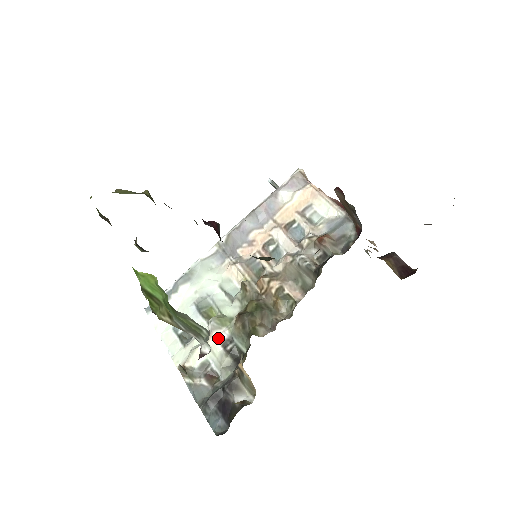
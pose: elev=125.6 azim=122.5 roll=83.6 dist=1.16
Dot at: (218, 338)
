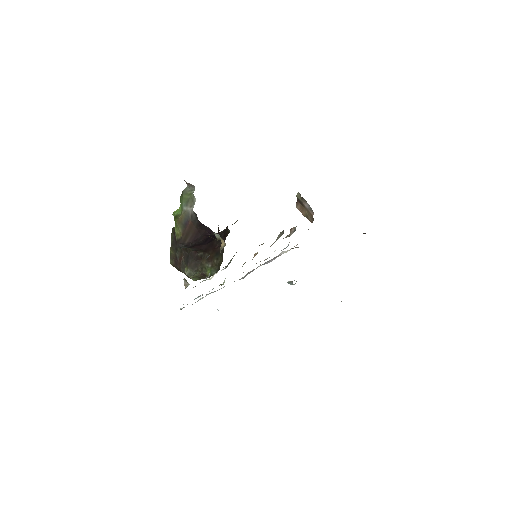
Dot at: occluded
